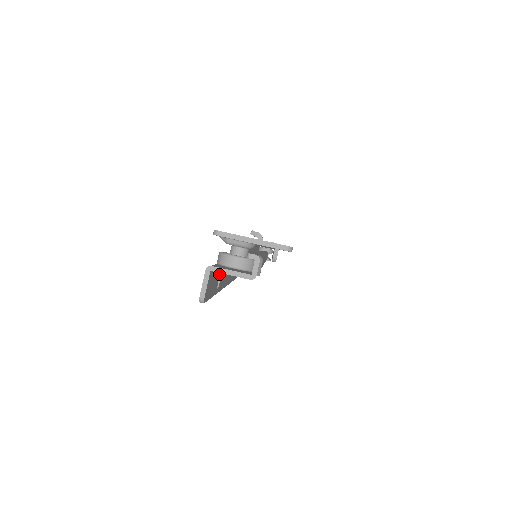
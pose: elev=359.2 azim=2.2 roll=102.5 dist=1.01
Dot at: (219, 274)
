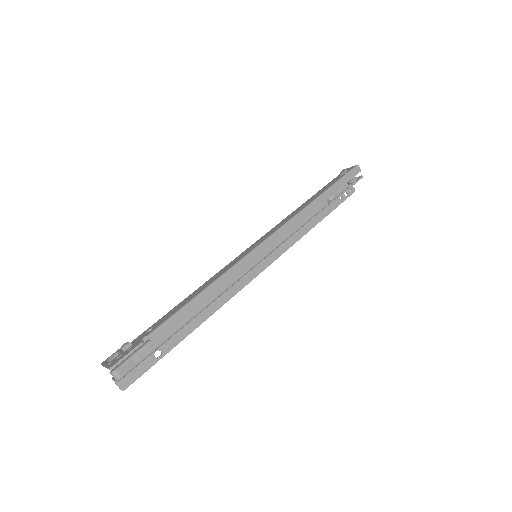
Dot at: occluded
